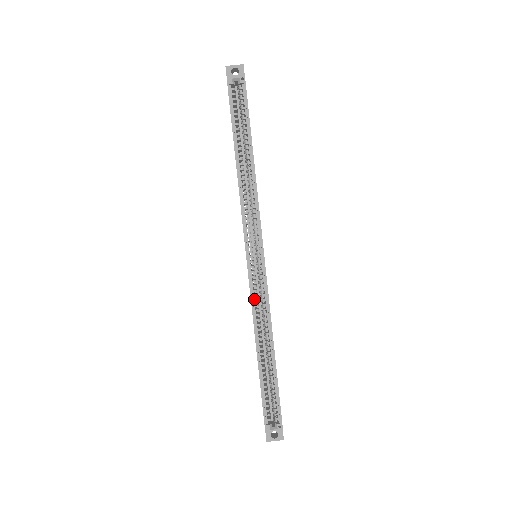
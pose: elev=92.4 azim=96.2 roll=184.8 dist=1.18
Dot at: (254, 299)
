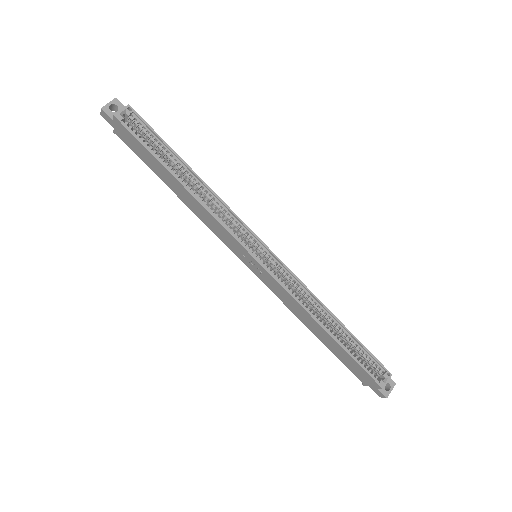
Dot at: (287, 290)
